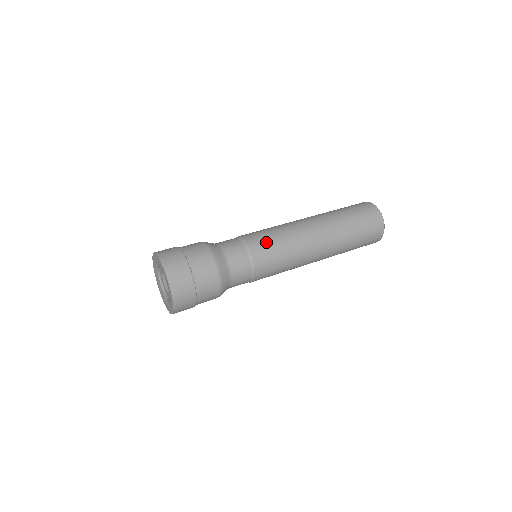
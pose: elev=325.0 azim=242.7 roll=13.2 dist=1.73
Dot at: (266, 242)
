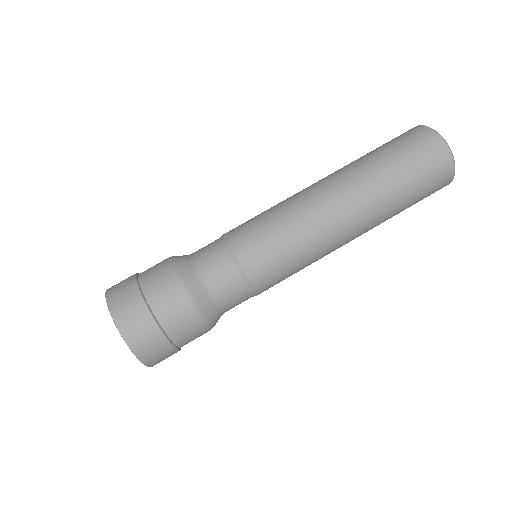
Dot at: (276, 269)
